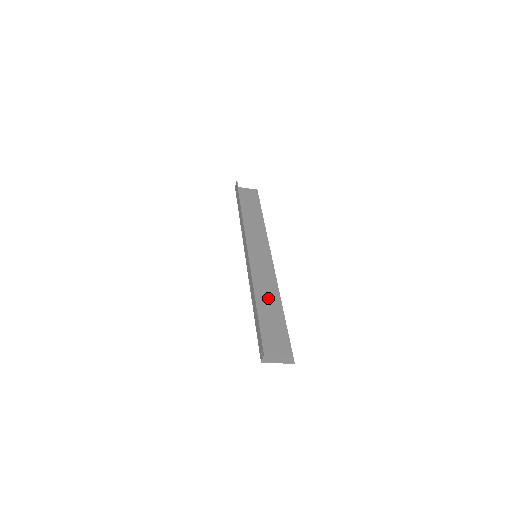
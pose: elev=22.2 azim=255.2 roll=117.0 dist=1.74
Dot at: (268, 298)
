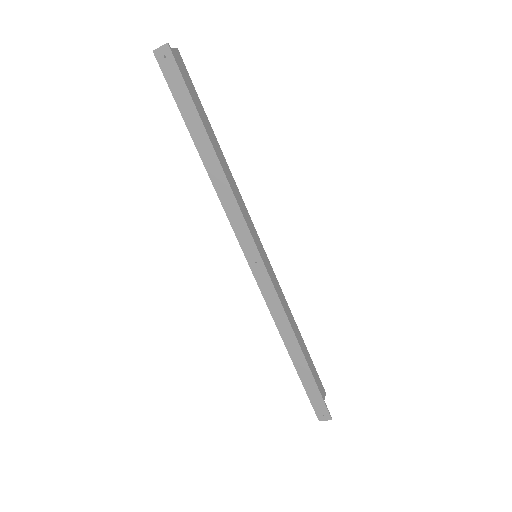
Dot at: occluded
